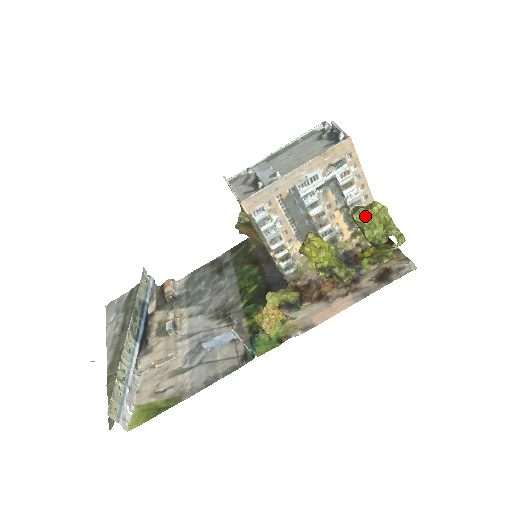
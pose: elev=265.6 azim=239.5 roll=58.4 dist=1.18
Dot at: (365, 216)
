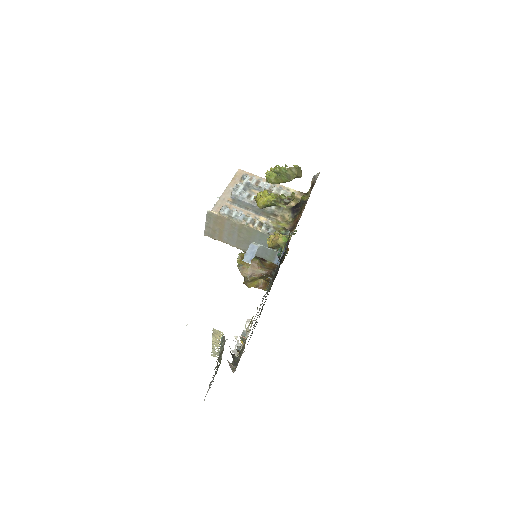
Dot at: (270, 173)
